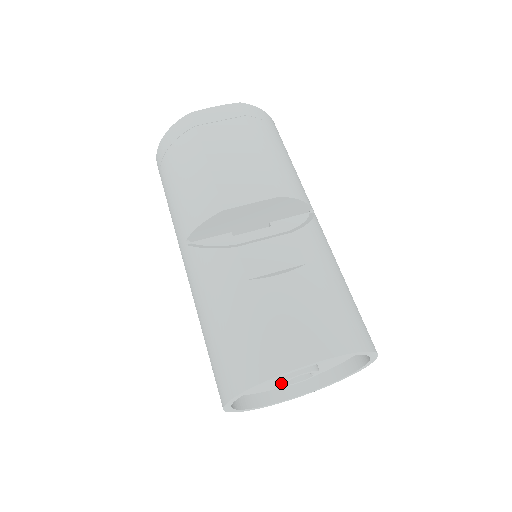
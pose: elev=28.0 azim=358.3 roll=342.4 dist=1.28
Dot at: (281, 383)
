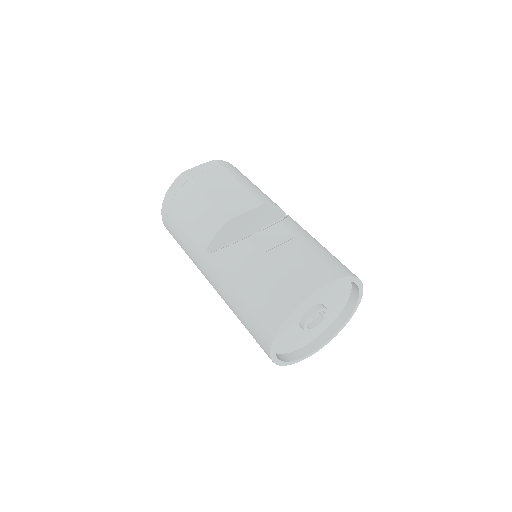
Dot at: (305, 324)
